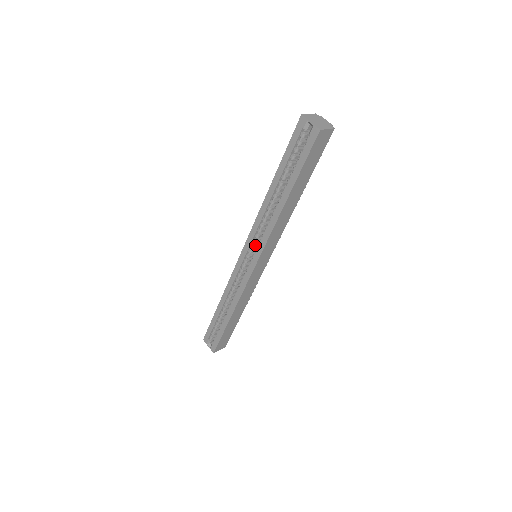
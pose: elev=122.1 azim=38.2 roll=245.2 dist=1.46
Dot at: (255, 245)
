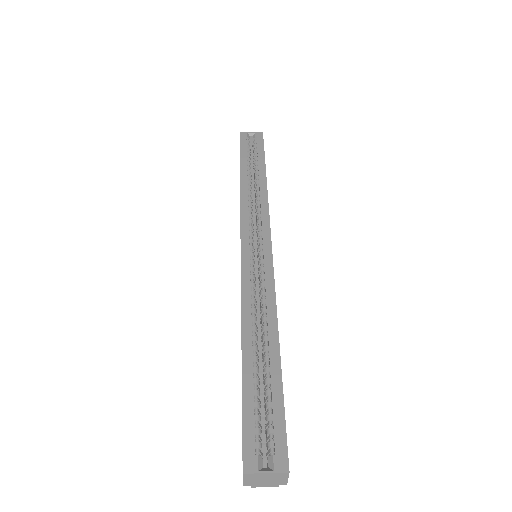
Dot at: (252, 235)
